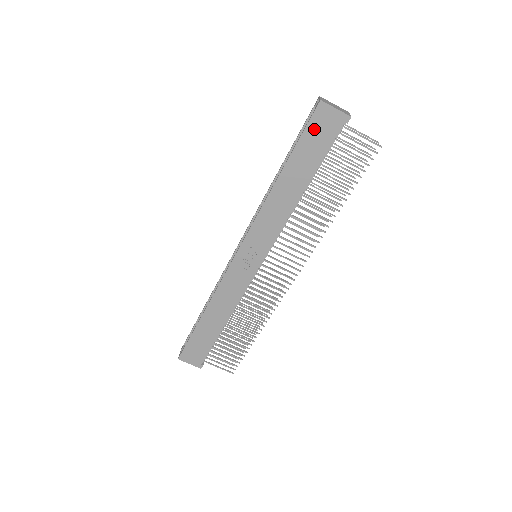
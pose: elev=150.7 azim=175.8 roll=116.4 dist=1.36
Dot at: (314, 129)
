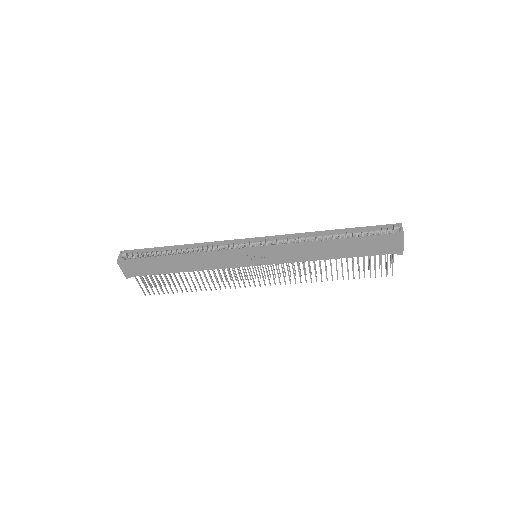
Dot at: (382, 242)
